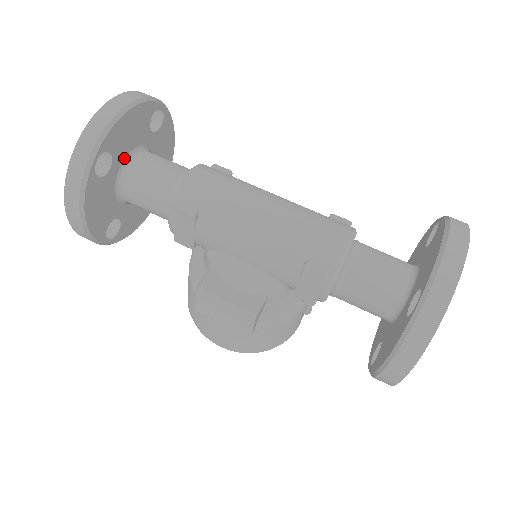
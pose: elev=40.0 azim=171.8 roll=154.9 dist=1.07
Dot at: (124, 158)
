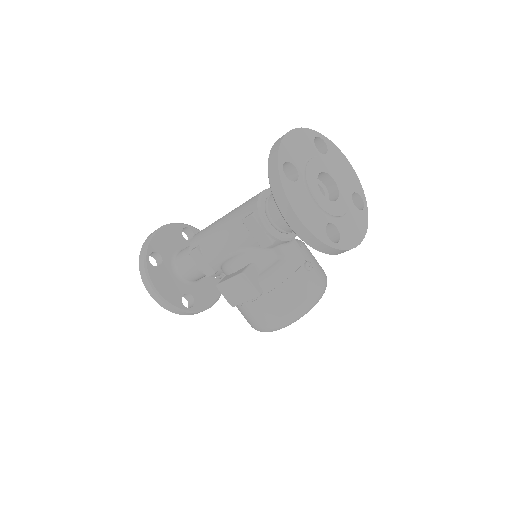
Dot at: (171, 256)
